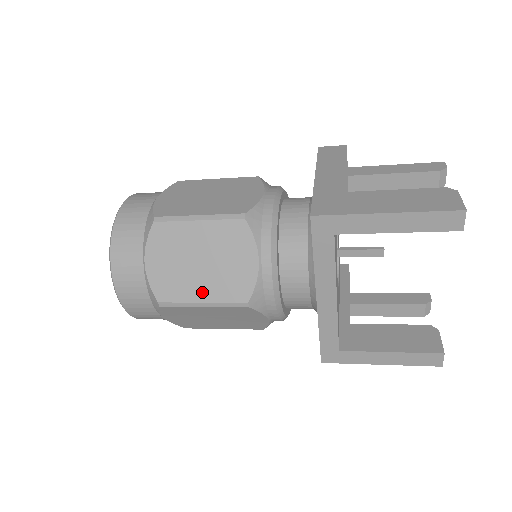
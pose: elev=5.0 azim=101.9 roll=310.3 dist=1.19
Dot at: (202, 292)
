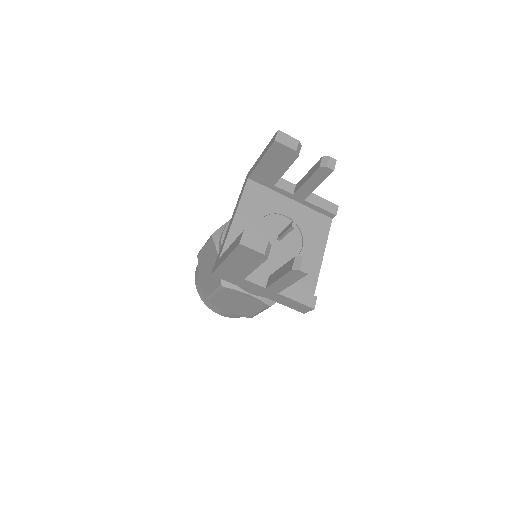
Dot at: occluded
